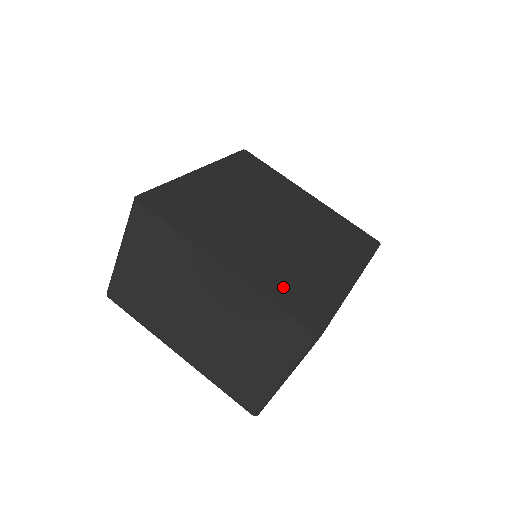
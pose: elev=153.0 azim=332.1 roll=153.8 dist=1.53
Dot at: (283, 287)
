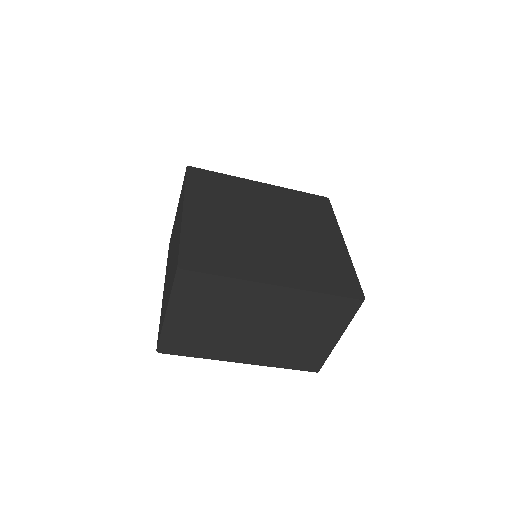
Dot at: (319, 277)
